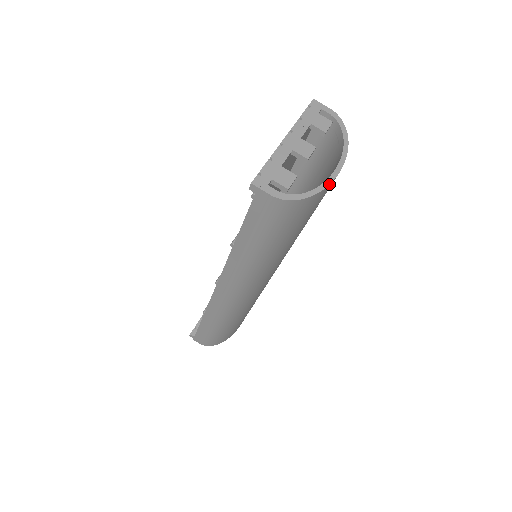
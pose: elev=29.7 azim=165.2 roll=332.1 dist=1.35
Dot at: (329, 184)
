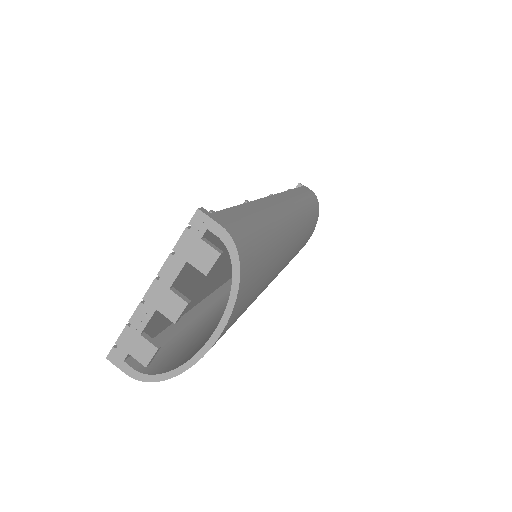
Dot at: (196, 362)
